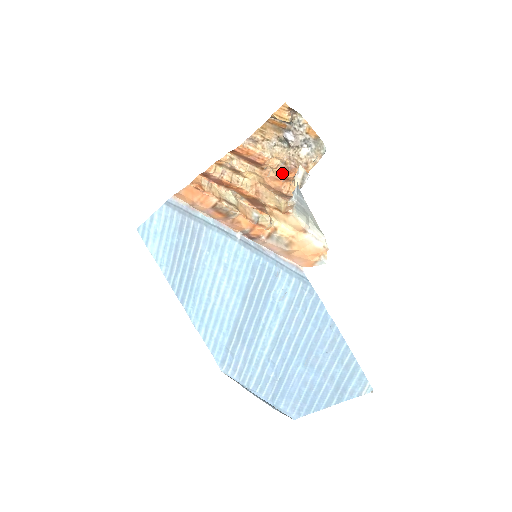
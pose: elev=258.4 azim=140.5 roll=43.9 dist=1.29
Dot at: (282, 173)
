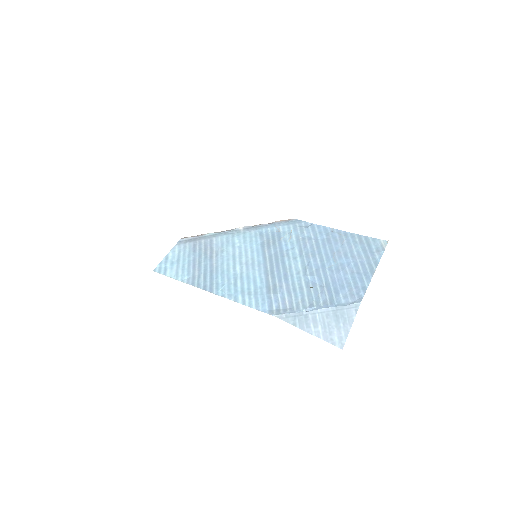
Dot at: occluded
